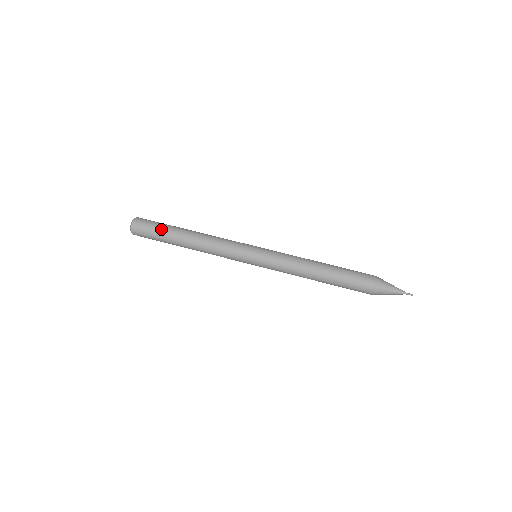
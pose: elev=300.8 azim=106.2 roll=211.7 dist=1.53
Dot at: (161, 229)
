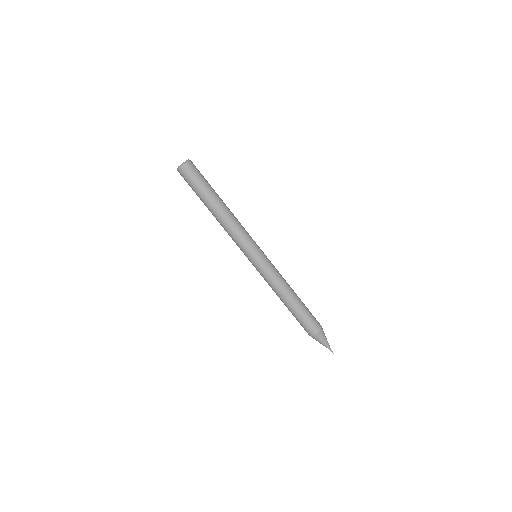
Dot at: (205, 185)
